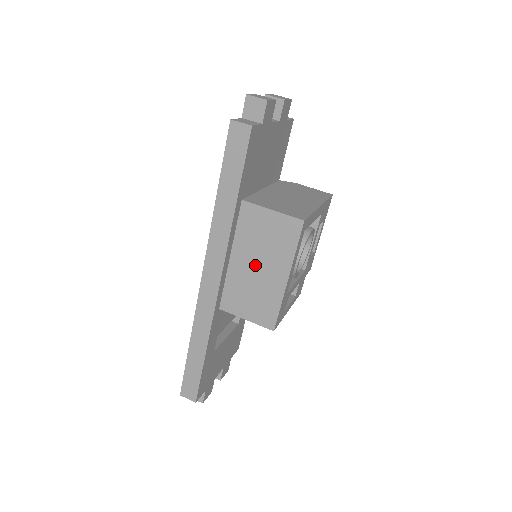
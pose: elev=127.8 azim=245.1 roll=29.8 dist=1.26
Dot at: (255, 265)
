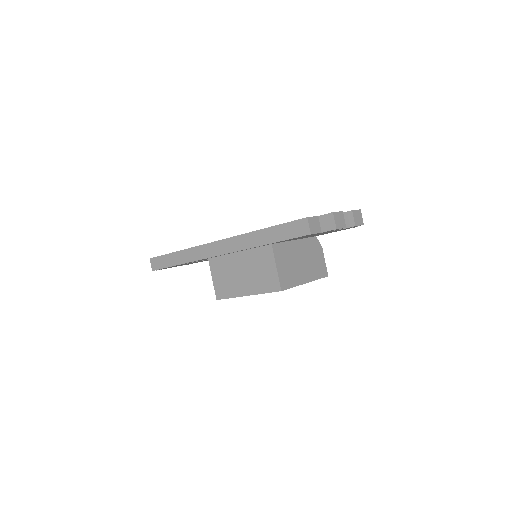
Dot at: (243, 271)
